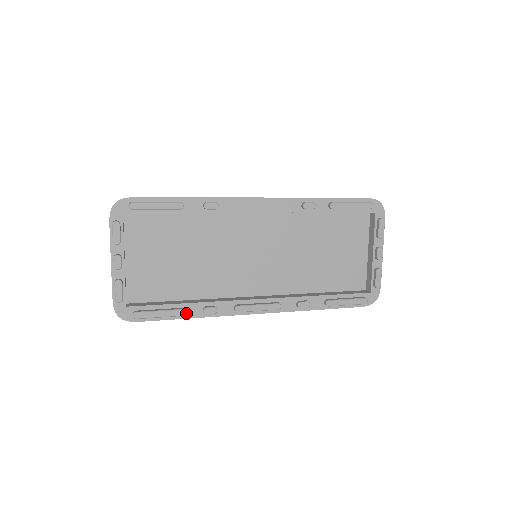
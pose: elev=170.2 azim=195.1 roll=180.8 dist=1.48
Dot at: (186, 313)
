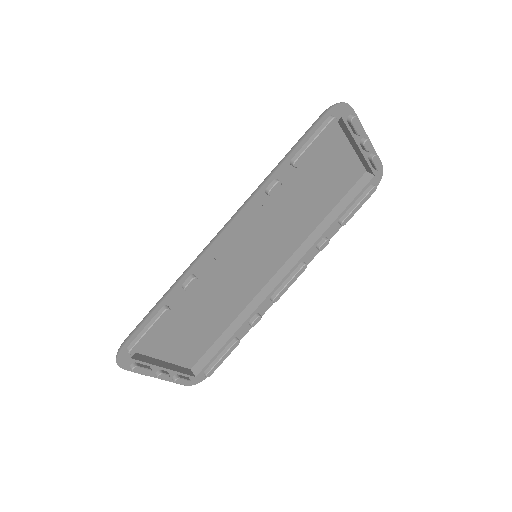
Dot at: (239, 337)
